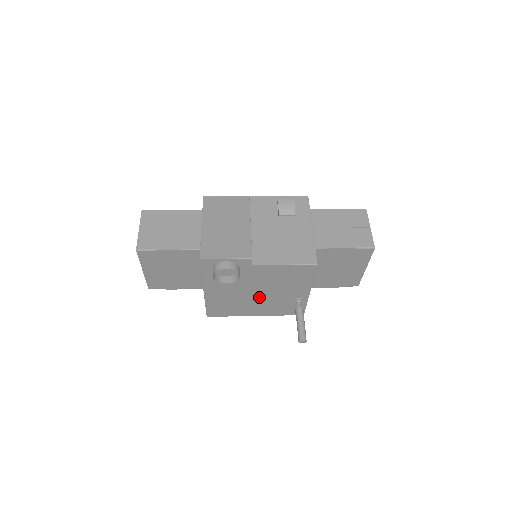
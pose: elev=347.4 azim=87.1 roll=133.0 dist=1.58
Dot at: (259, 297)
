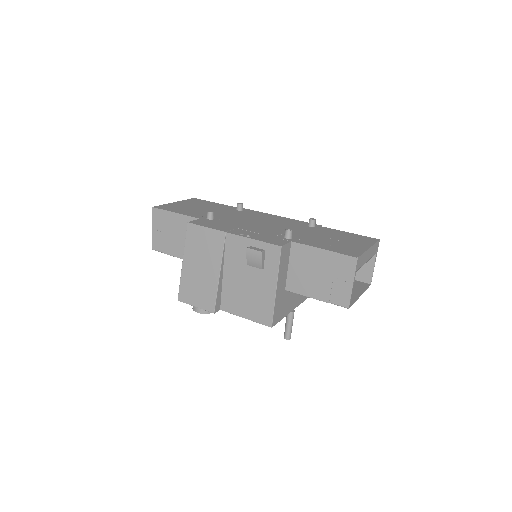
Dot at: occluded
